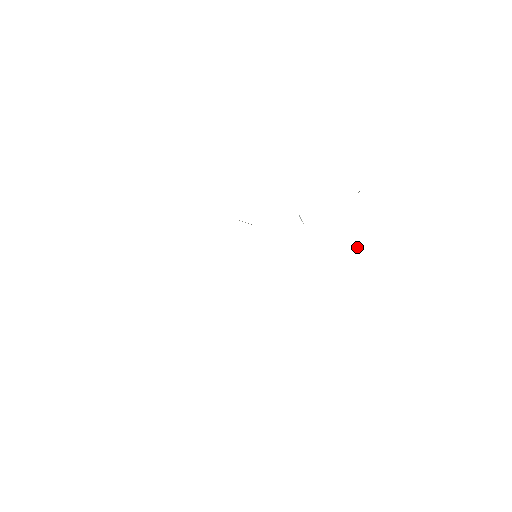
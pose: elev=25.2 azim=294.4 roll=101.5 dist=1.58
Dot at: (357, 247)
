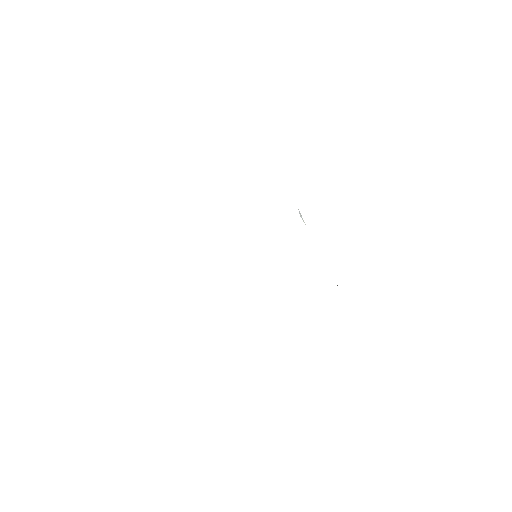
Dot at: occluded
